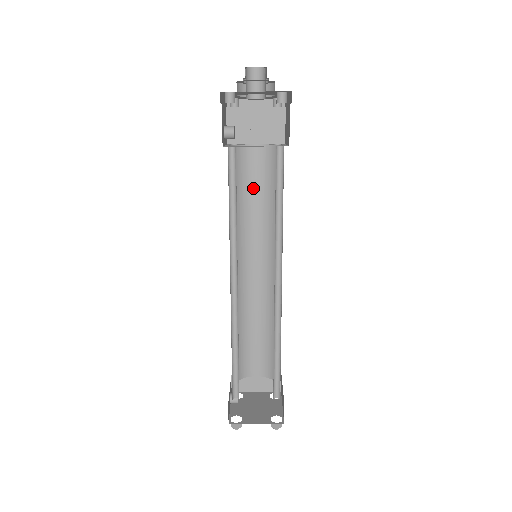
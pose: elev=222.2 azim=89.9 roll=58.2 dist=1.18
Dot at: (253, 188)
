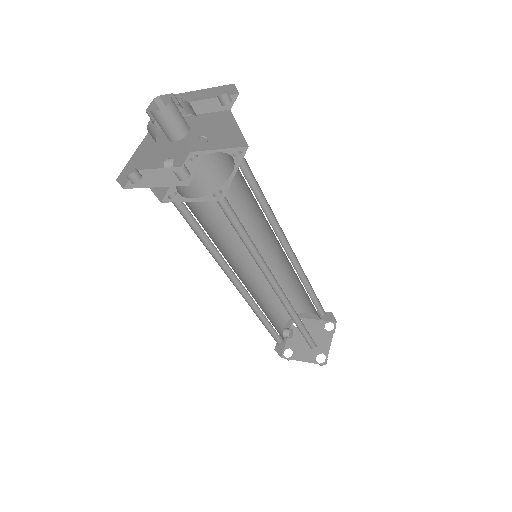
Dot at: (235, 190)
